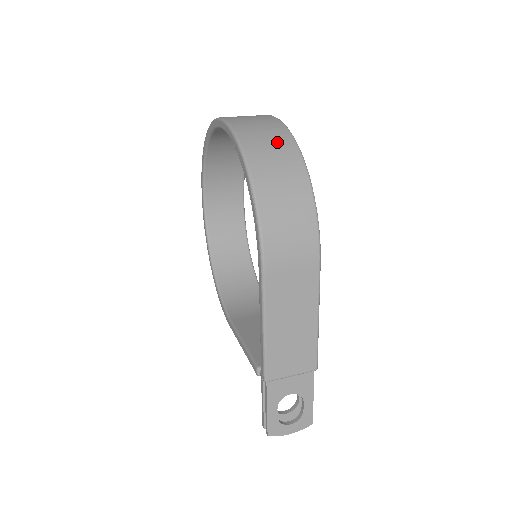
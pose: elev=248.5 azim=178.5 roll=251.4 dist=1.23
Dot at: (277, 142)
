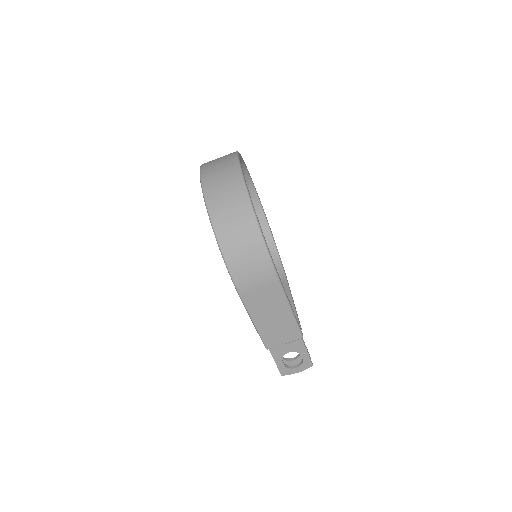
Dot at: (234, 200)
